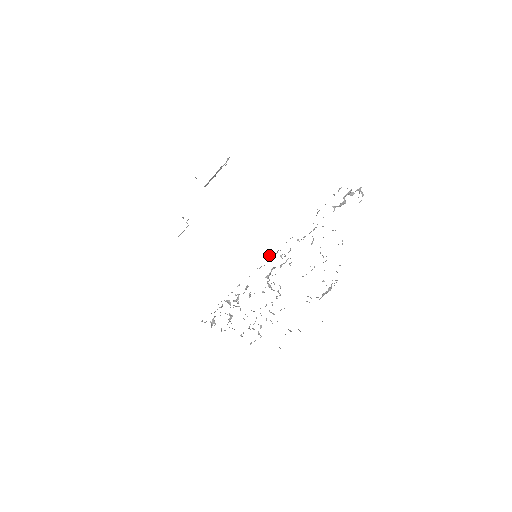
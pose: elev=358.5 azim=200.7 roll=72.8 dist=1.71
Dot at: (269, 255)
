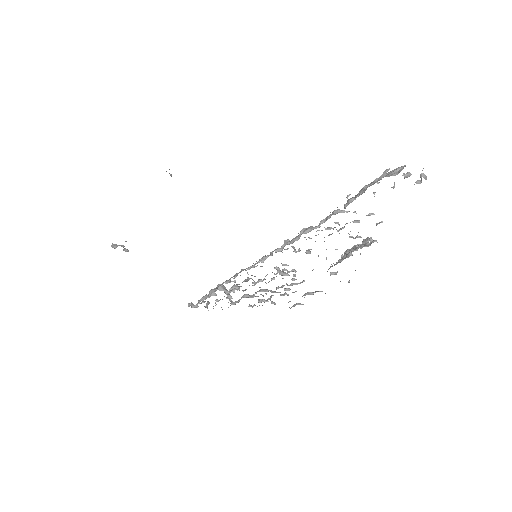
Dot at: (275, 251)
